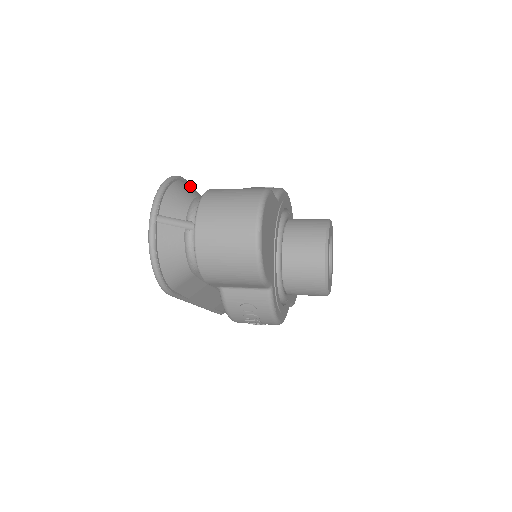
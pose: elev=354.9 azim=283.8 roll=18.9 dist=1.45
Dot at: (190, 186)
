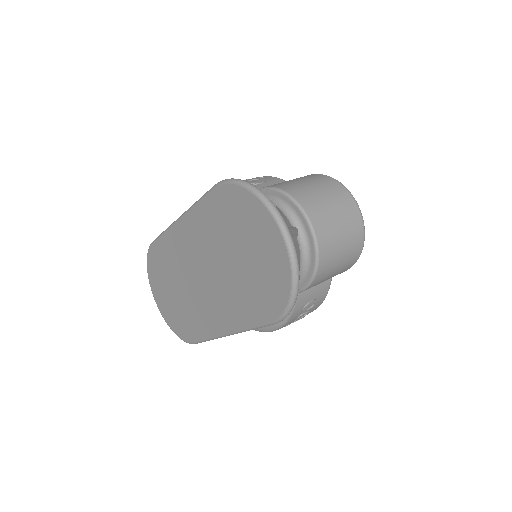
Dot at: occluded
